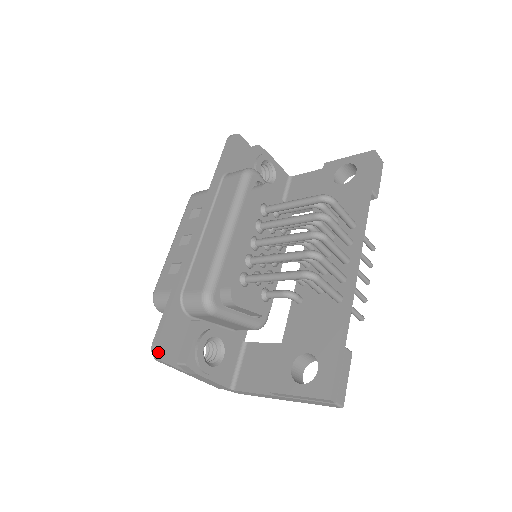
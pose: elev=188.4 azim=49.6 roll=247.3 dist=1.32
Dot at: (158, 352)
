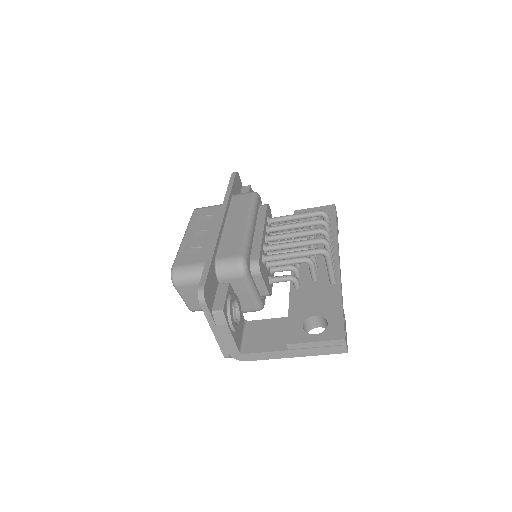
Dot at: (204, 294)
